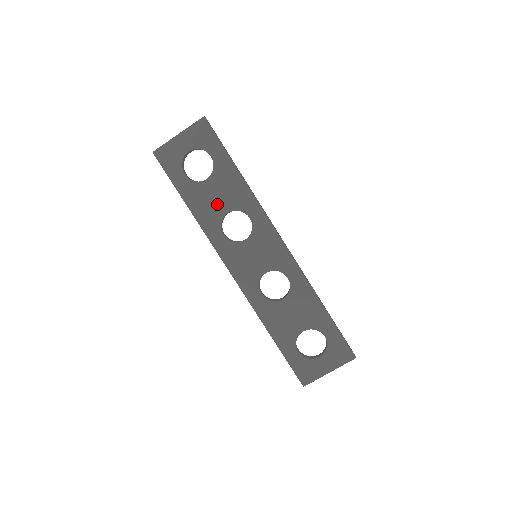
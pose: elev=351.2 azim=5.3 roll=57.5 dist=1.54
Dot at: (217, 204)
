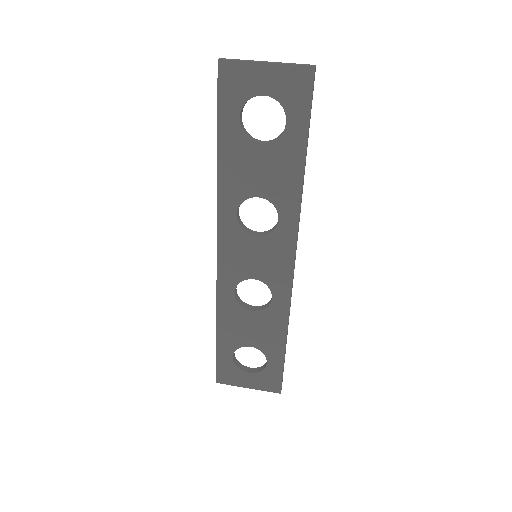
Dot at: (253, 179)
